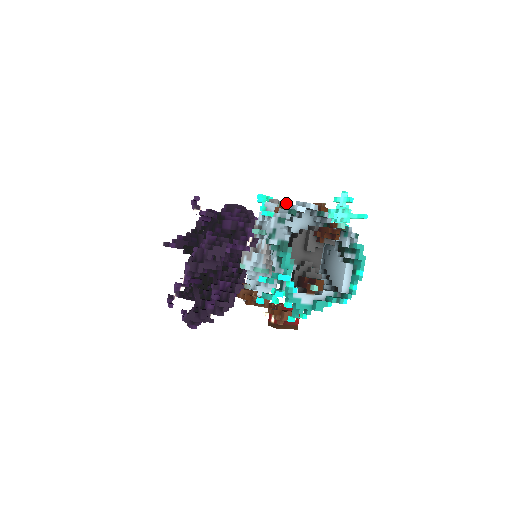
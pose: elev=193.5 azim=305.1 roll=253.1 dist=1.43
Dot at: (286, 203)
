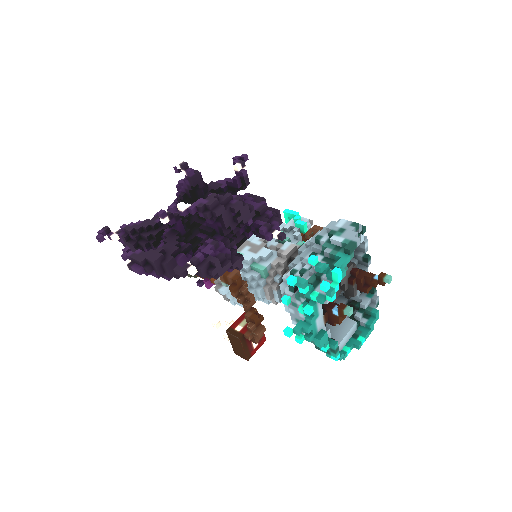
Dot at: occluded
